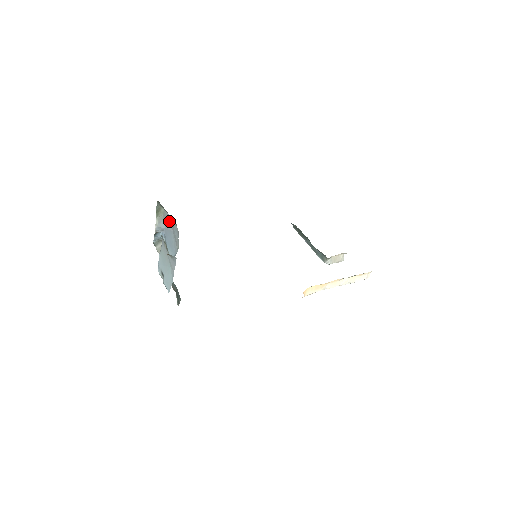
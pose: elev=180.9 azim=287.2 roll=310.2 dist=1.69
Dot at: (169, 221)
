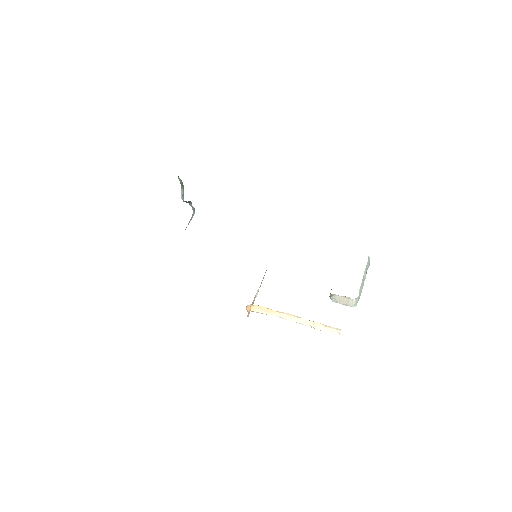
Dot at: occluded
